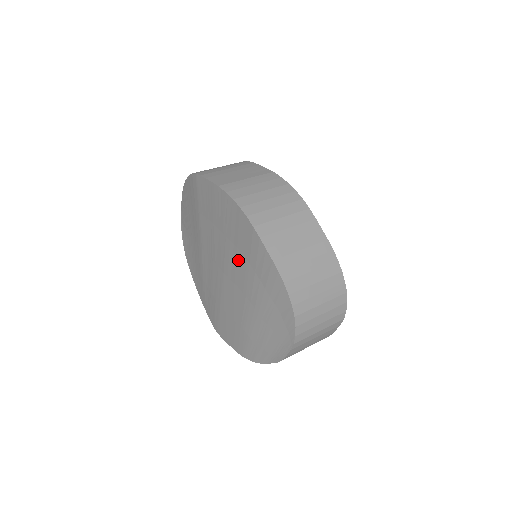
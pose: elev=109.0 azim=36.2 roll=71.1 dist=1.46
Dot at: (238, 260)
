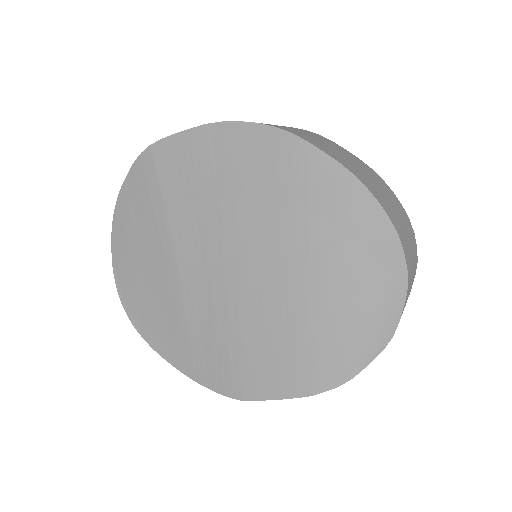
Dot at: (268, 217)
